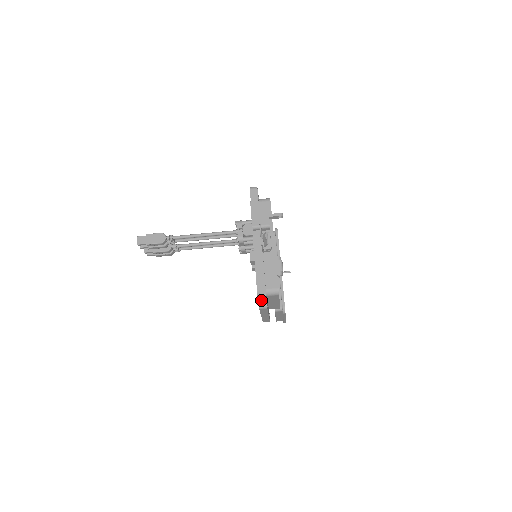
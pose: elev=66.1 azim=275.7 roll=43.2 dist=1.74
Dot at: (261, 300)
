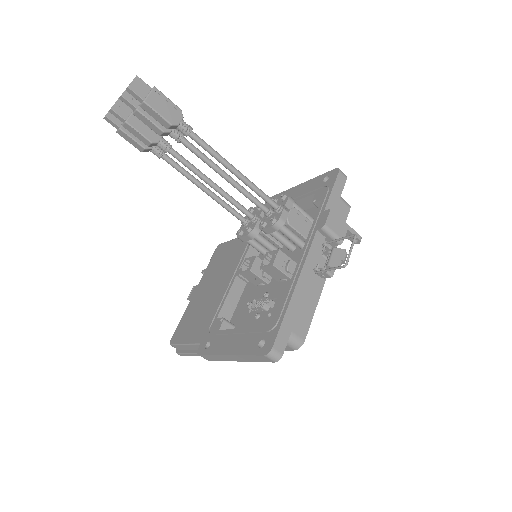
Dot at: (278, 344)
